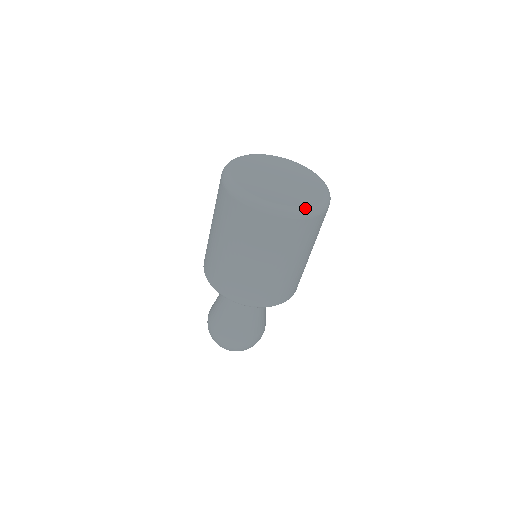
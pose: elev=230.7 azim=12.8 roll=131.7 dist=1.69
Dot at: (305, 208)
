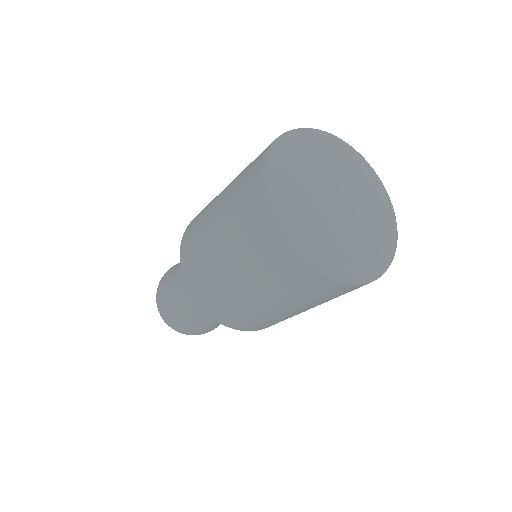
Dot at: (359, 271)
